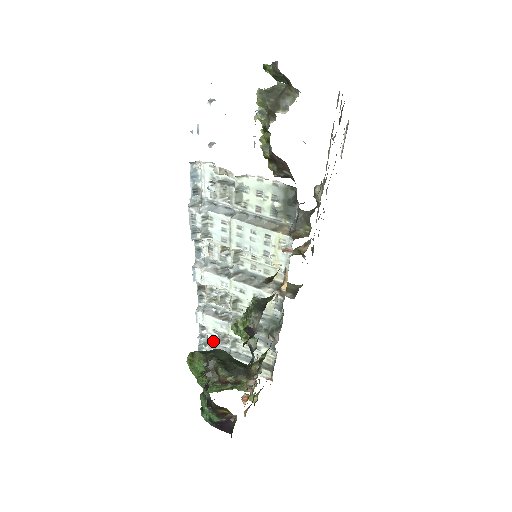
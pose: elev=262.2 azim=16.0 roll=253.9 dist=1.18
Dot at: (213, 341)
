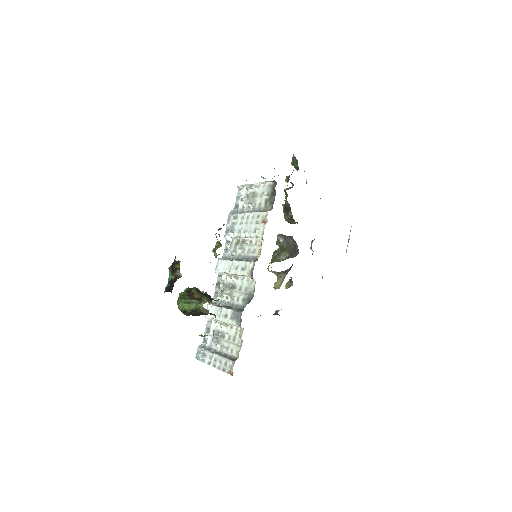
Dot at: (209, 345)
